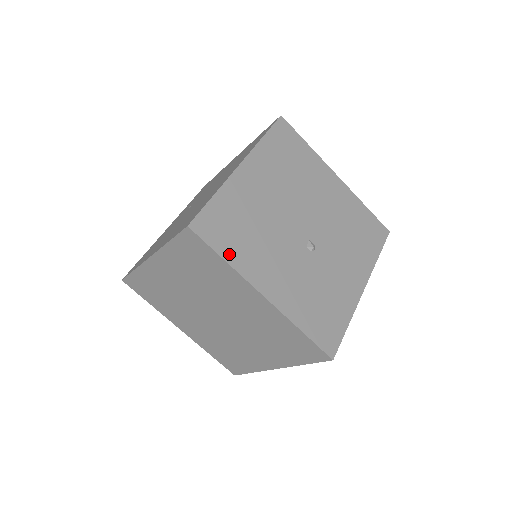
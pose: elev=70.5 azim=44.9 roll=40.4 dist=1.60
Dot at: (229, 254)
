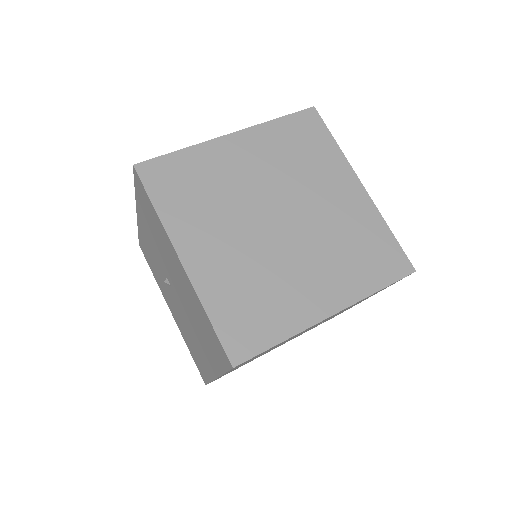
Dot at: occluded
